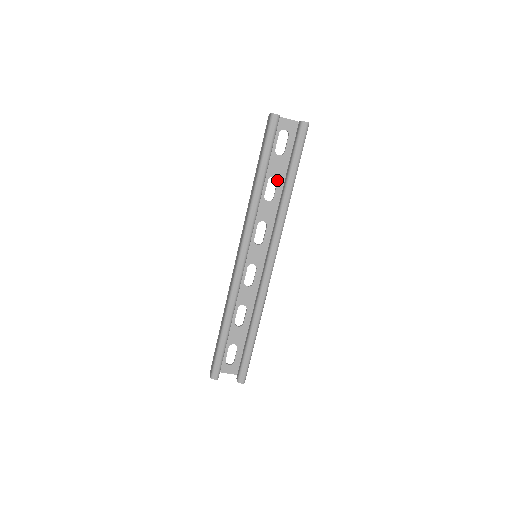
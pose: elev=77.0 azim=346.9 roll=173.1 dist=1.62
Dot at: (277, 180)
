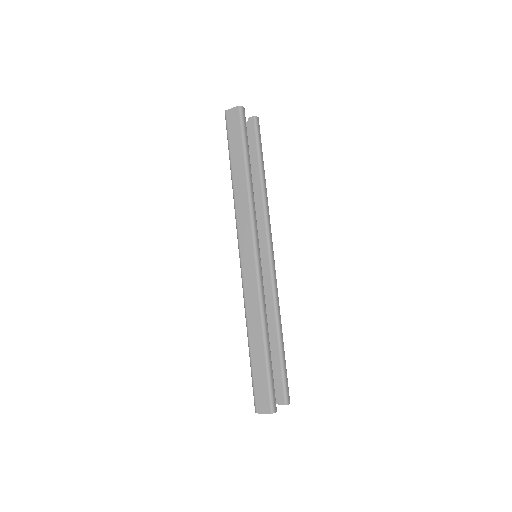
Dot at: occluded
